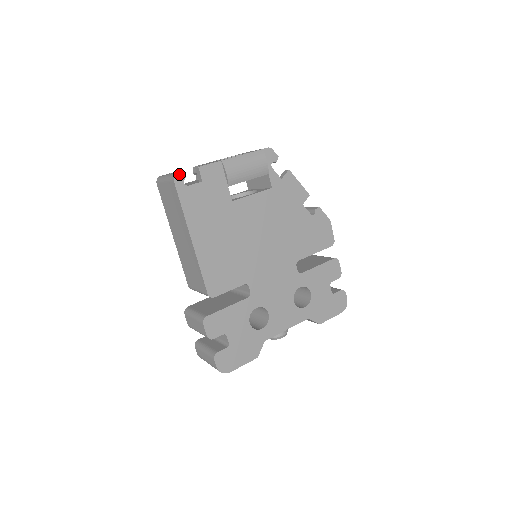
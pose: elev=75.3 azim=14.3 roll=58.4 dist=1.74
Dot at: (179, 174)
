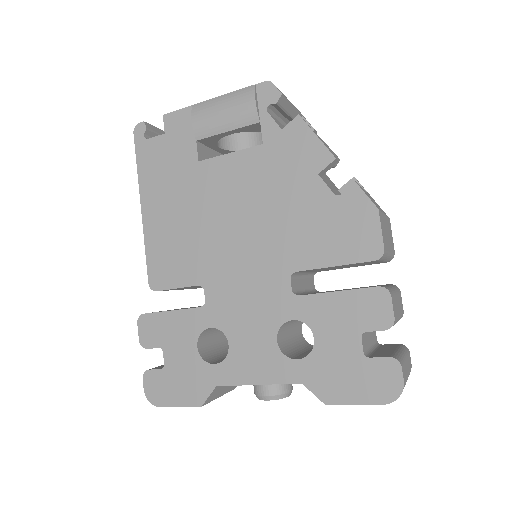
Dot at: (140, 124)
